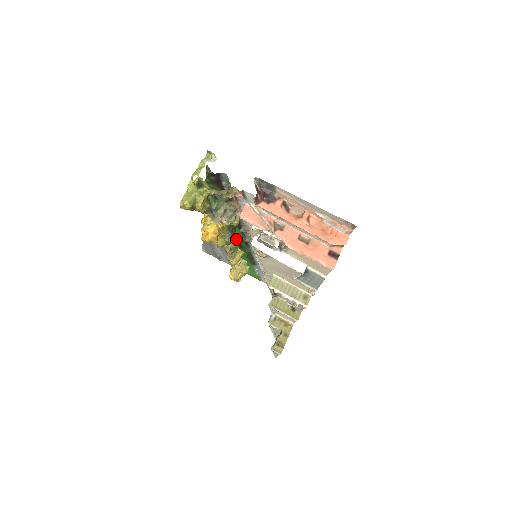
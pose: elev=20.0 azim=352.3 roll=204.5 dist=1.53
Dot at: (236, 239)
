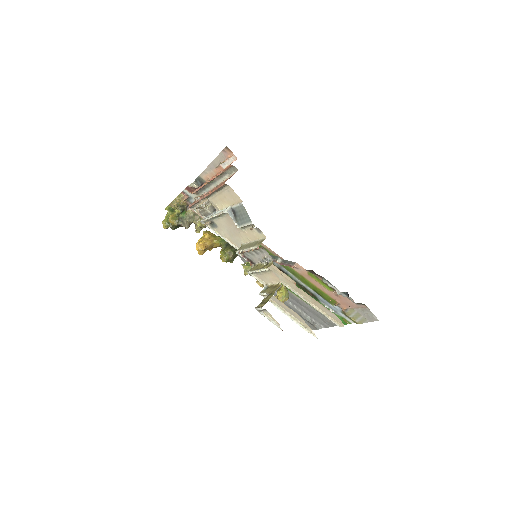
Dot at: occluded
